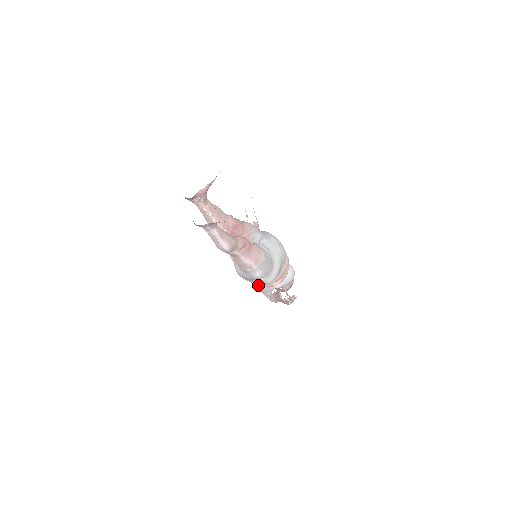
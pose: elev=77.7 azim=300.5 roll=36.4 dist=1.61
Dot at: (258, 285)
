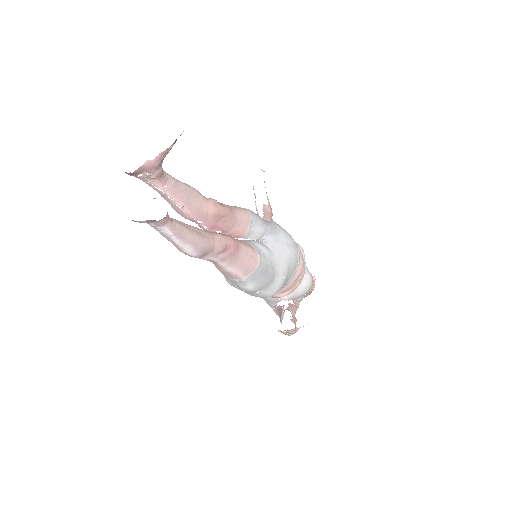
Dot at: occluded
